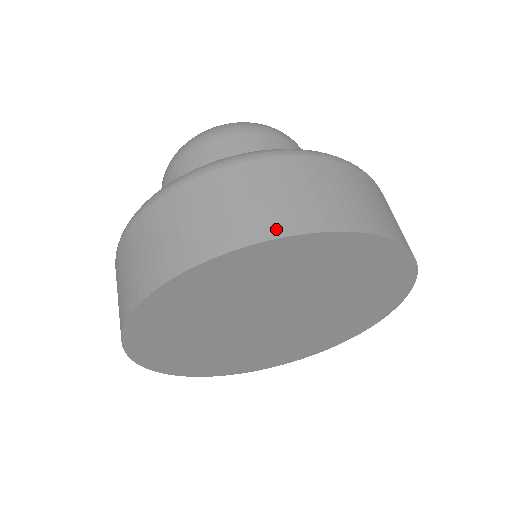
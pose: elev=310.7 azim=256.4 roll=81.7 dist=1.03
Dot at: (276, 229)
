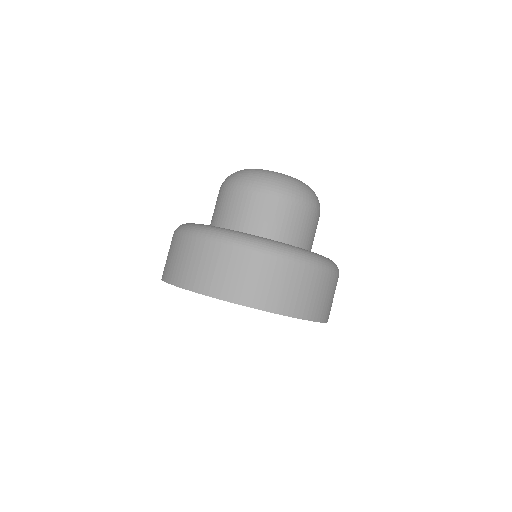
Dot at: (238, 298)
